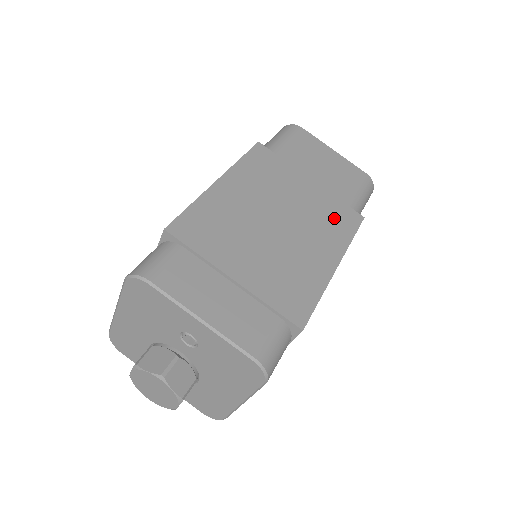
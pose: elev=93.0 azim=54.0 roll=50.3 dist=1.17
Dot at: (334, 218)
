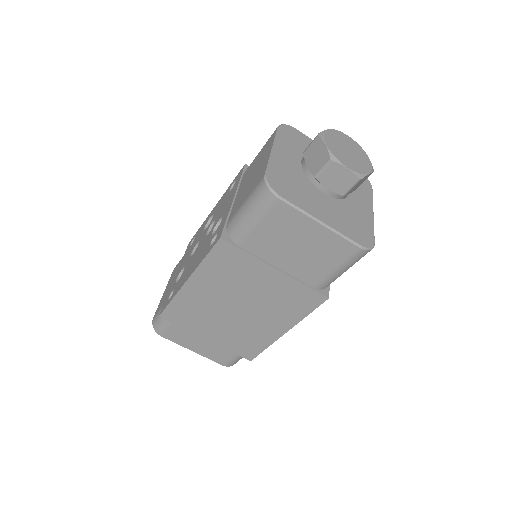
Dot at: (293, 301)
